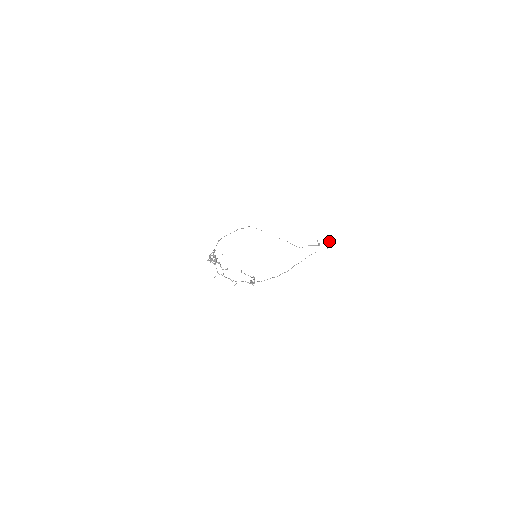
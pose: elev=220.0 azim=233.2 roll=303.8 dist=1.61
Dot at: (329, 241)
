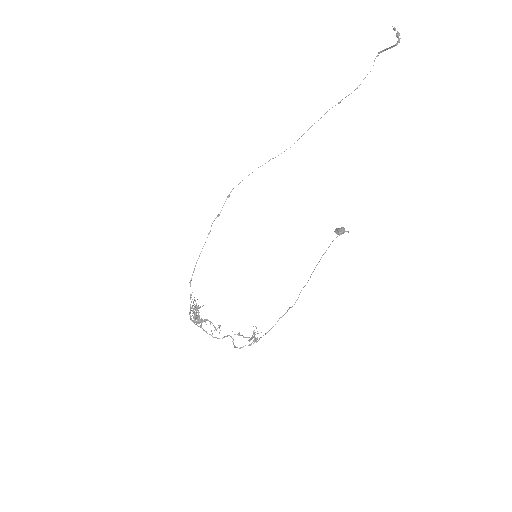
Dot at: occluded
